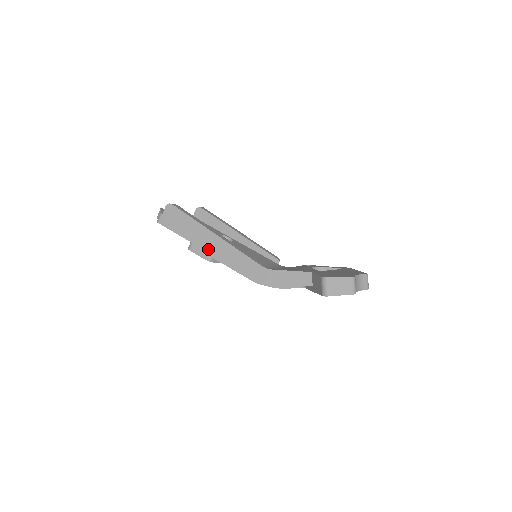
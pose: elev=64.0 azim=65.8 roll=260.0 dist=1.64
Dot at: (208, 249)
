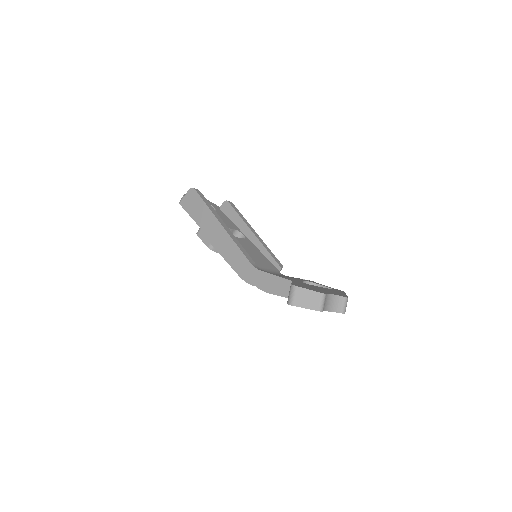
Dot at: (212, 237)
